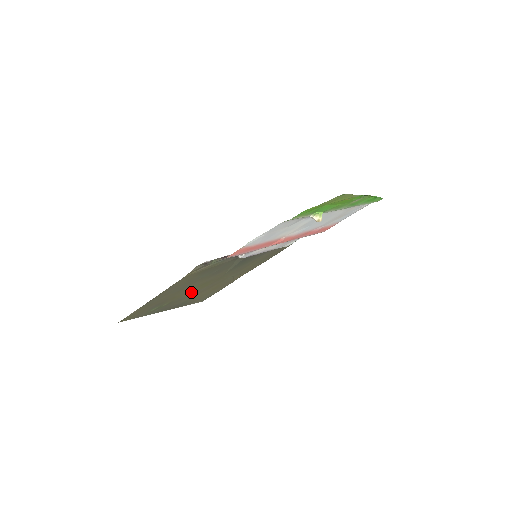
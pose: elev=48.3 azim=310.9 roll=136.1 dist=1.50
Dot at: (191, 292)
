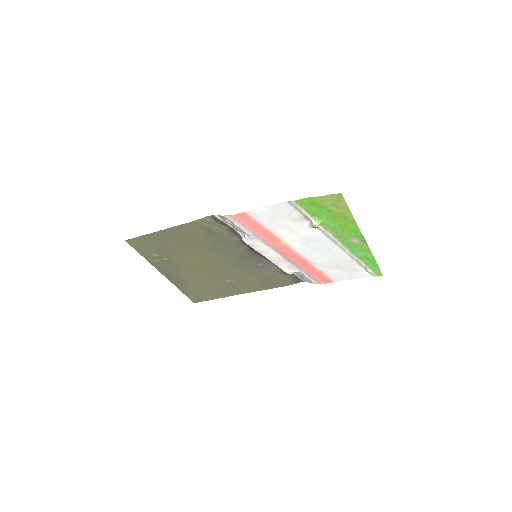
Dot at: (191, 264)
